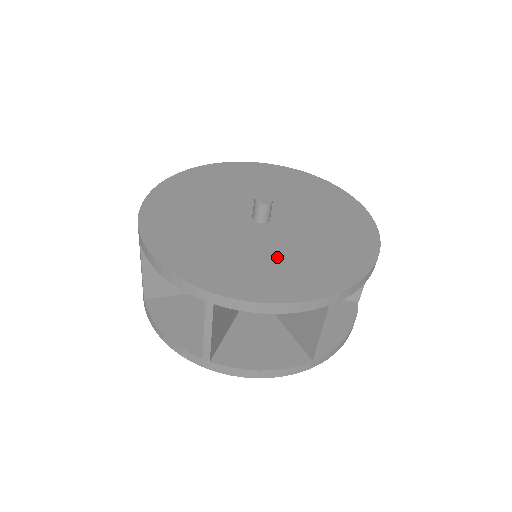
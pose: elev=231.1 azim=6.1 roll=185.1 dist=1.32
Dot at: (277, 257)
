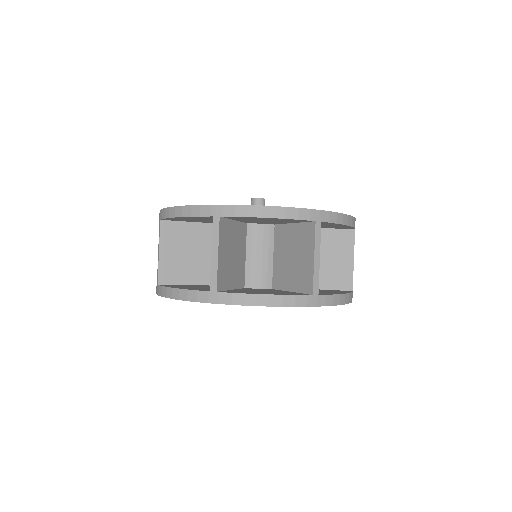
Dot at: occluded
